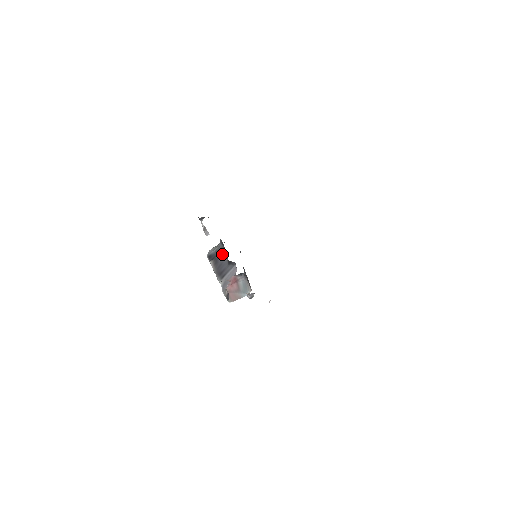
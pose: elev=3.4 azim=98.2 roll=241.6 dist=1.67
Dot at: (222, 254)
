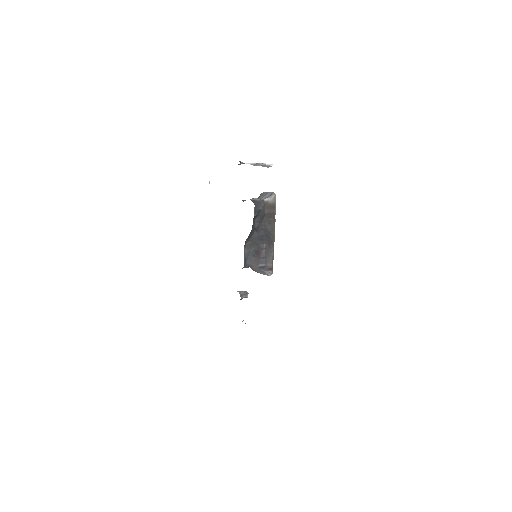
Dot at: occluded
